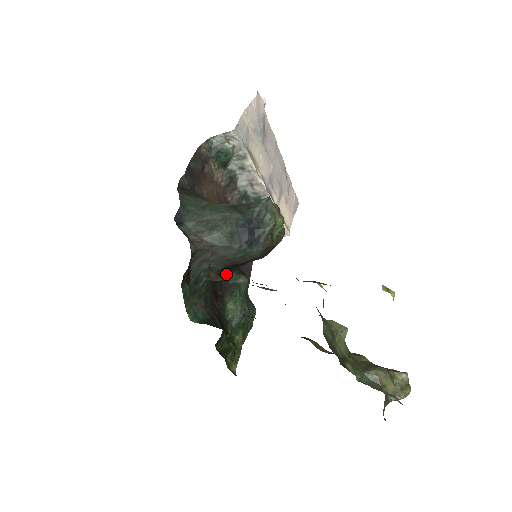
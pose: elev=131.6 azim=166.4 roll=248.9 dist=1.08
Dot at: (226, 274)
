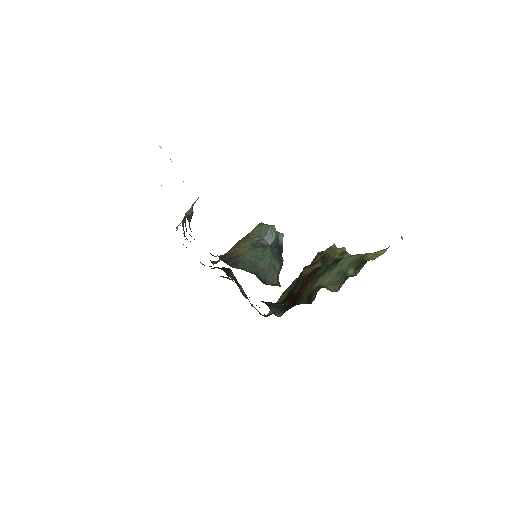
Dot at: occluded
